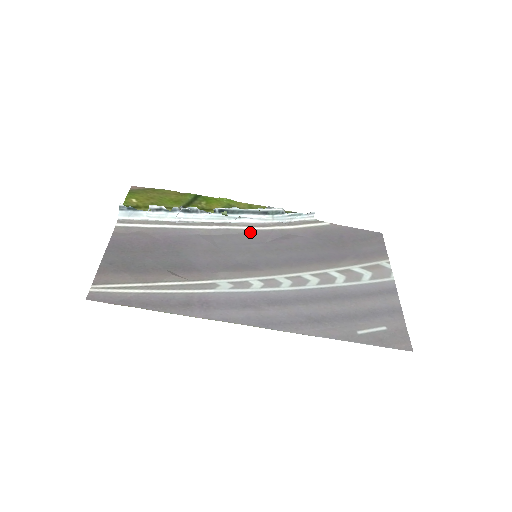
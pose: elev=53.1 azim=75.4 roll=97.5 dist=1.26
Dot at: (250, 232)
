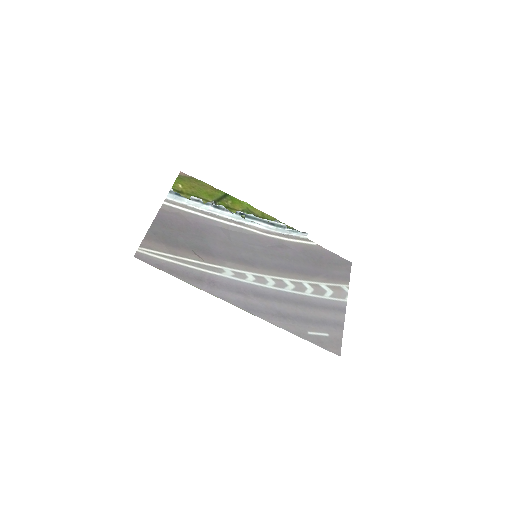
Dot at: (257, 235)
